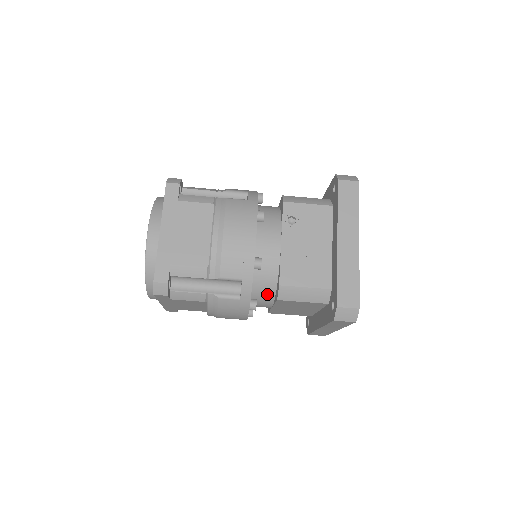
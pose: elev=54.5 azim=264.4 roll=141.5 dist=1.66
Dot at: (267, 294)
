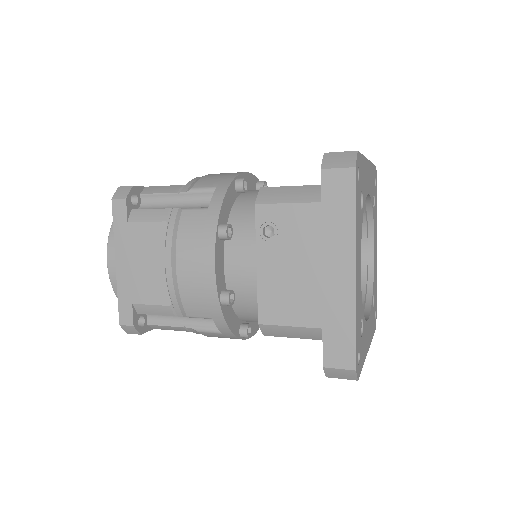
Dot at: occluded
